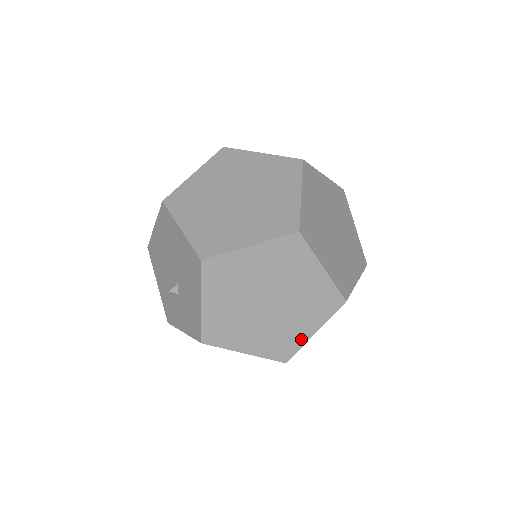
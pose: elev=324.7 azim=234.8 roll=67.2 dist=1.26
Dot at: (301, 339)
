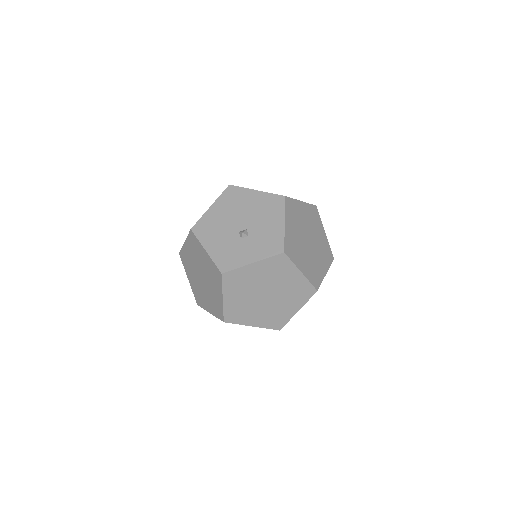
Dot at: (322, 275)
